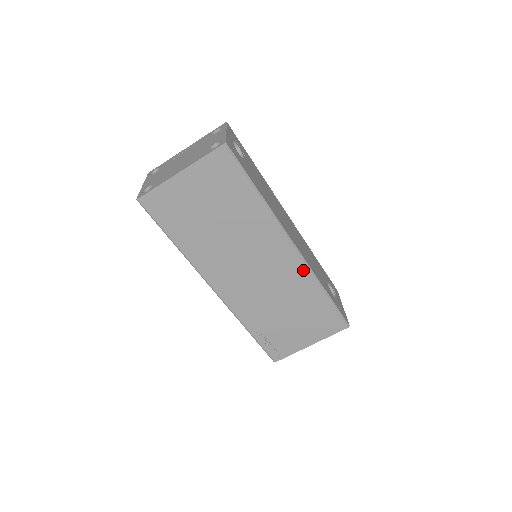
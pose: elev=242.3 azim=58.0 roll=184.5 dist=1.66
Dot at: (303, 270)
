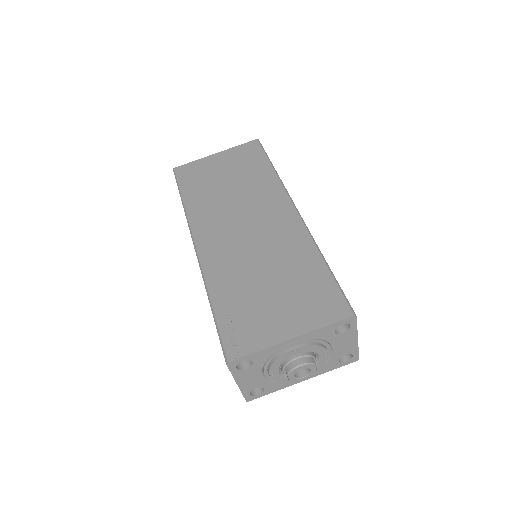
Dot at: (300, 231)
